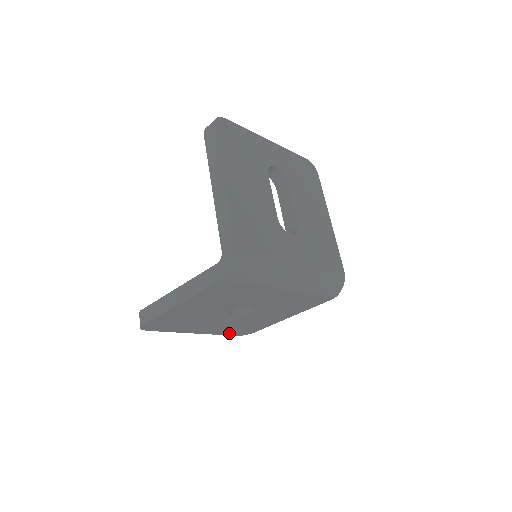
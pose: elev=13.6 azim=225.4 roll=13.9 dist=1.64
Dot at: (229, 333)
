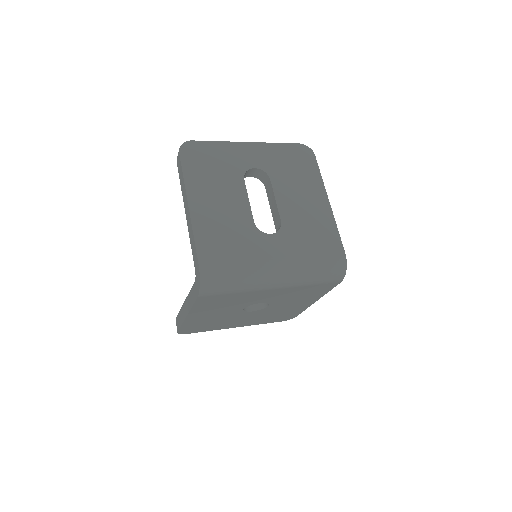
Dot at: (271, 321)
